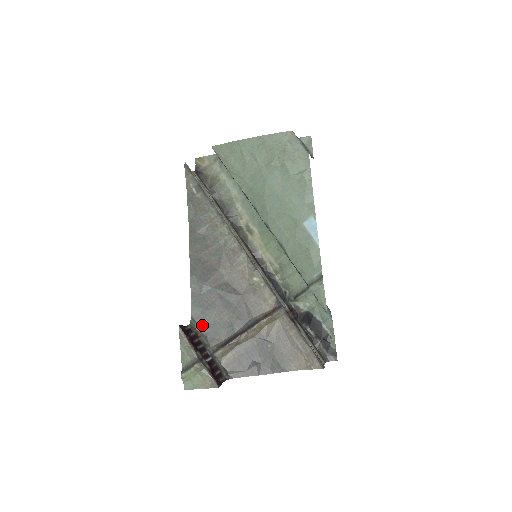
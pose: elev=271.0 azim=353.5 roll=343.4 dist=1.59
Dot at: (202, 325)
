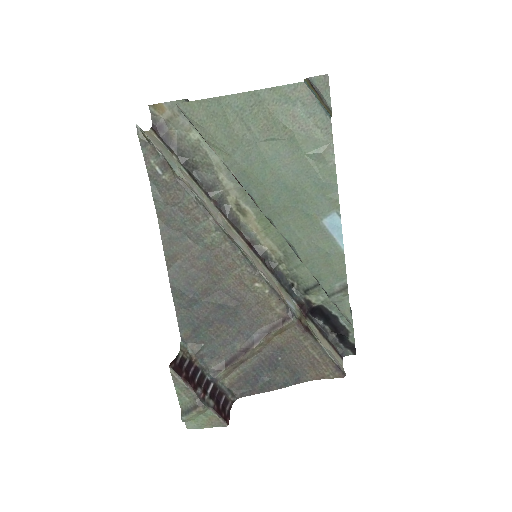
Dot at: (195, 346)
